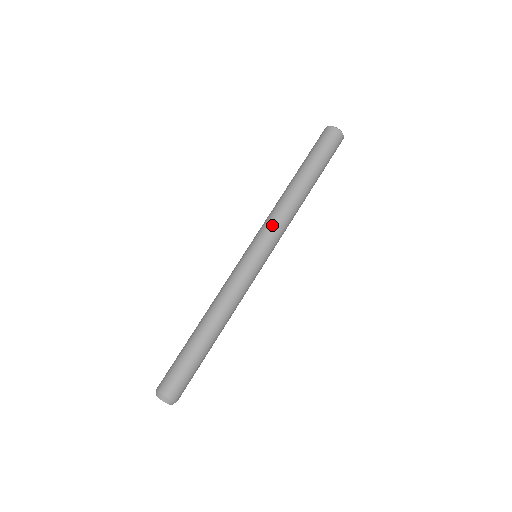
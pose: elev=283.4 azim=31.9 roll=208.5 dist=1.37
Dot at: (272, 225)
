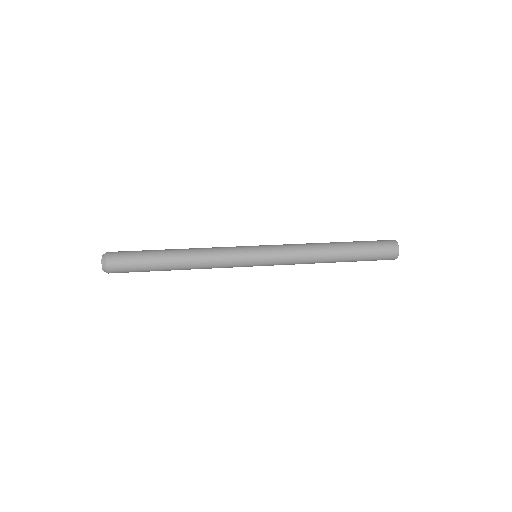
Dot at: (287, 251)
